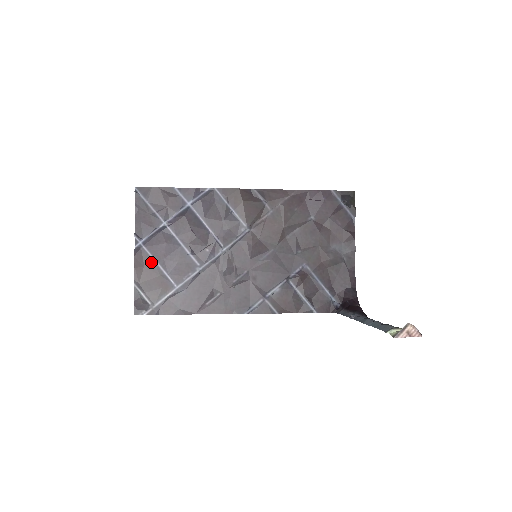
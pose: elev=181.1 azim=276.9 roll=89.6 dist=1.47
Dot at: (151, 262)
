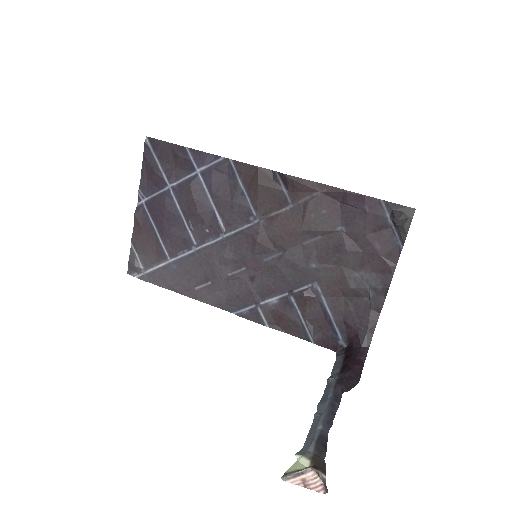
Dot at: (150, 225)
